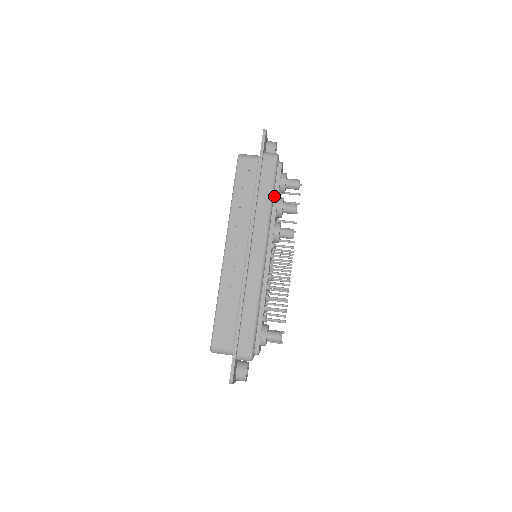
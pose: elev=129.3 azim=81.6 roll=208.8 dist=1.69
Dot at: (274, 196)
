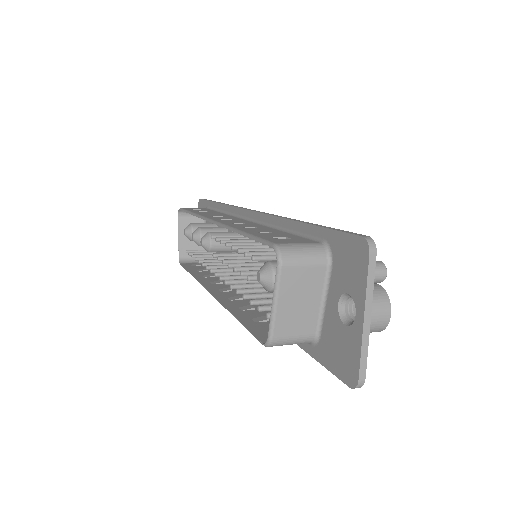
Dot at: occluded
